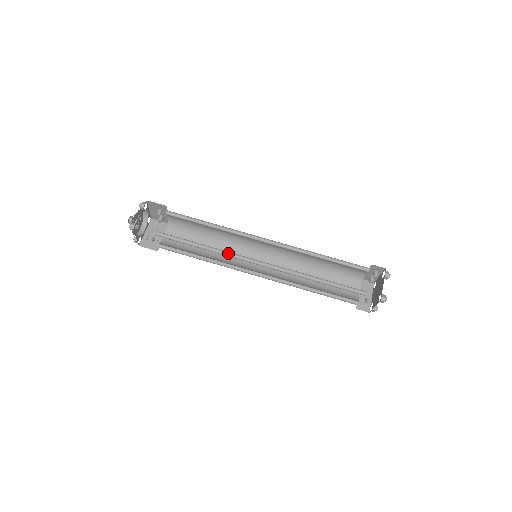
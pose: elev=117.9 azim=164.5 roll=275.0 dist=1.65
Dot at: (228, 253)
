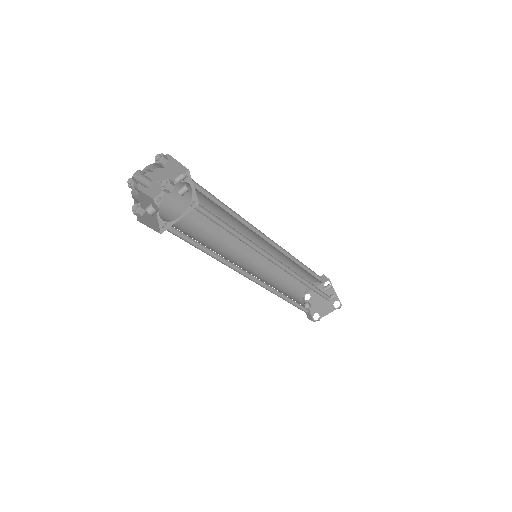
Dot at: (231, 262)
